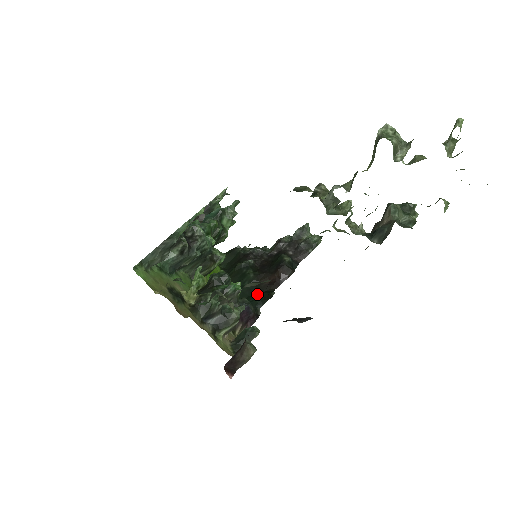
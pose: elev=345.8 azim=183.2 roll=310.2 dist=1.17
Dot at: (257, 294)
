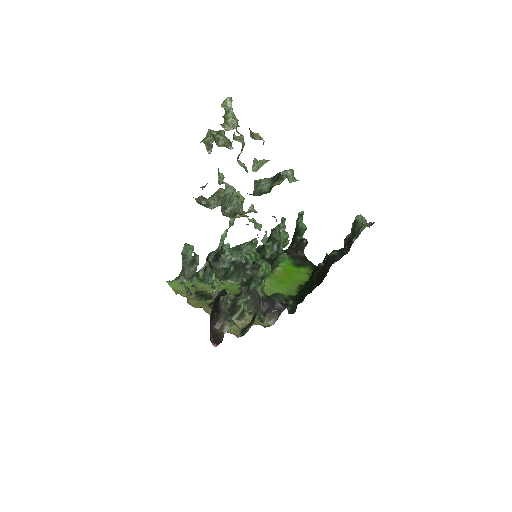
Dot at: (311, 290)
